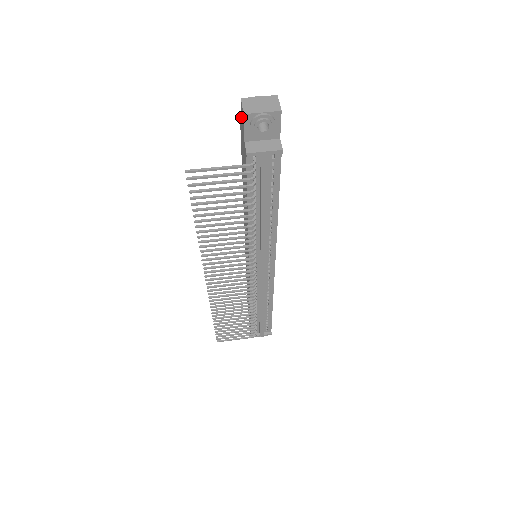
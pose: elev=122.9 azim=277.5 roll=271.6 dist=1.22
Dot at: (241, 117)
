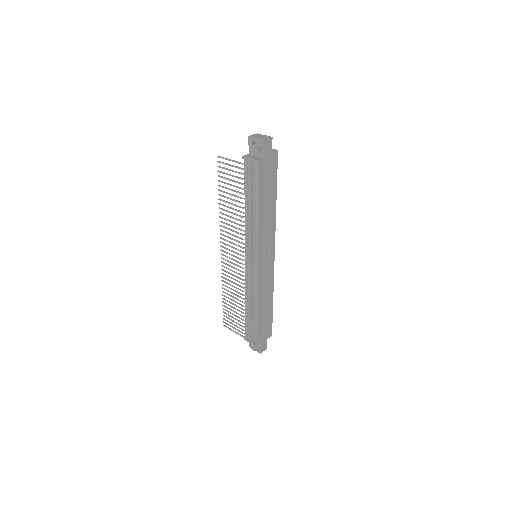
Dot at: occluded
